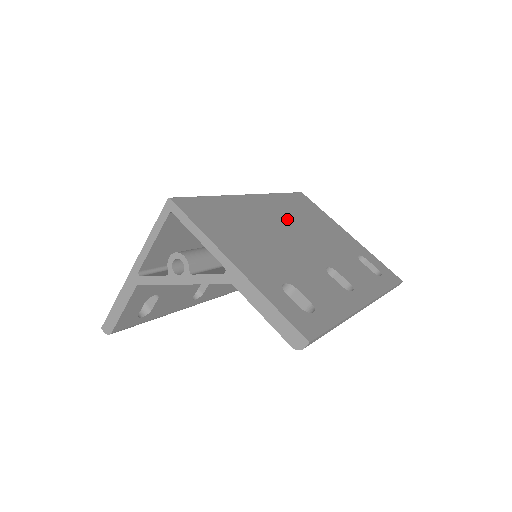
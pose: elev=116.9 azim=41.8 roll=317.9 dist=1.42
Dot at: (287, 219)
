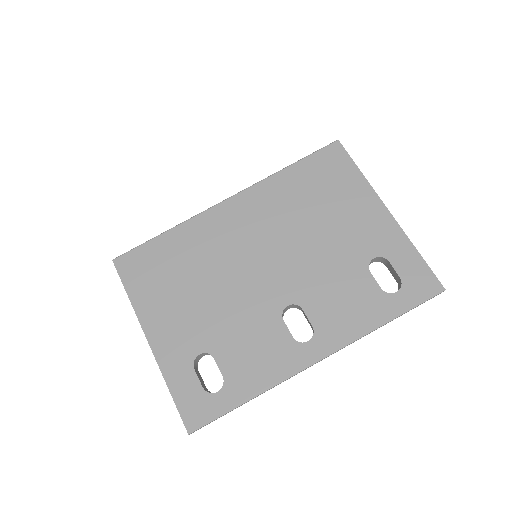
Dot at: (269, 226)
